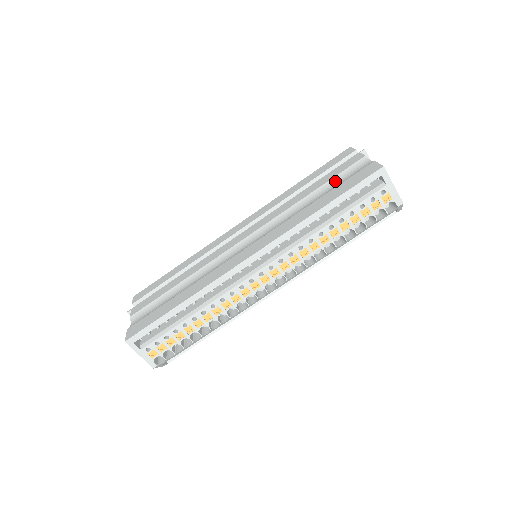
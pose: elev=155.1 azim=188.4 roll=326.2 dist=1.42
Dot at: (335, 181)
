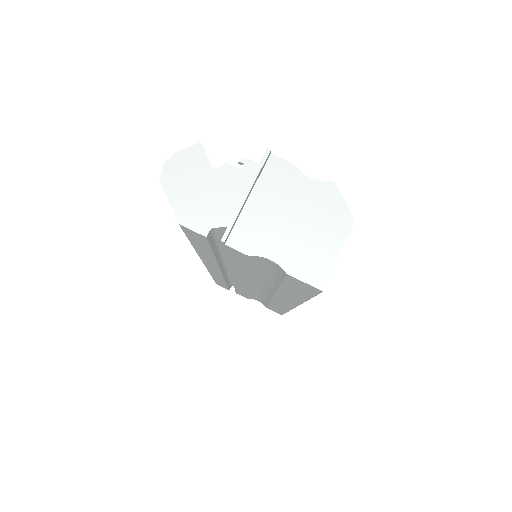
Dot at: (258, 268)
